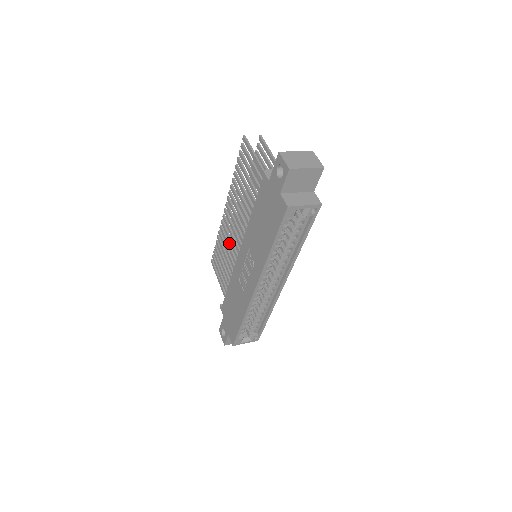
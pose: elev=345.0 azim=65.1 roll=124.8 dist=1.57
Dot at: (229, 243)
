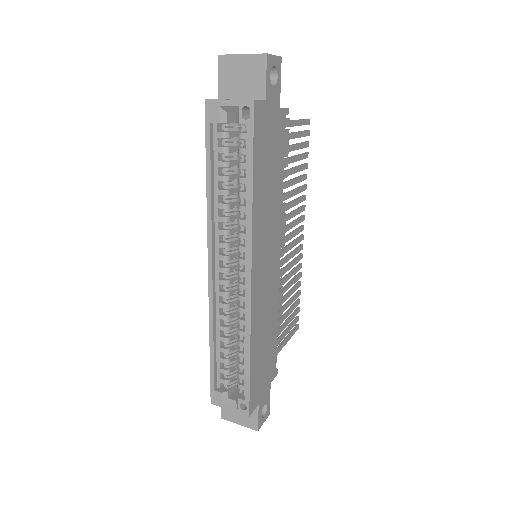
Dot at: occluded
